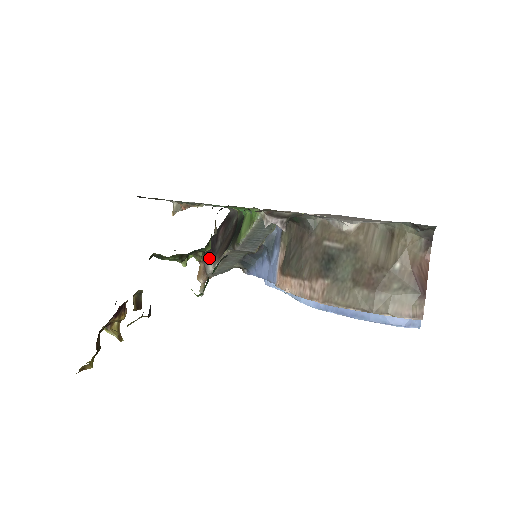
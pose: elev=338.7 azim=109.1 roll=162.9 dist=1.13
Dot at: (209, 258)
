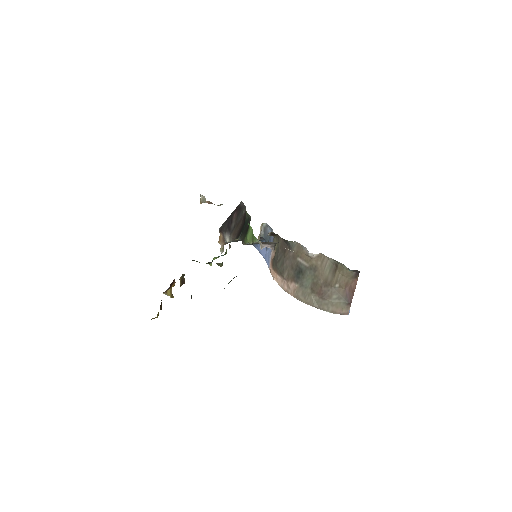
Dot at: (226, 234)
